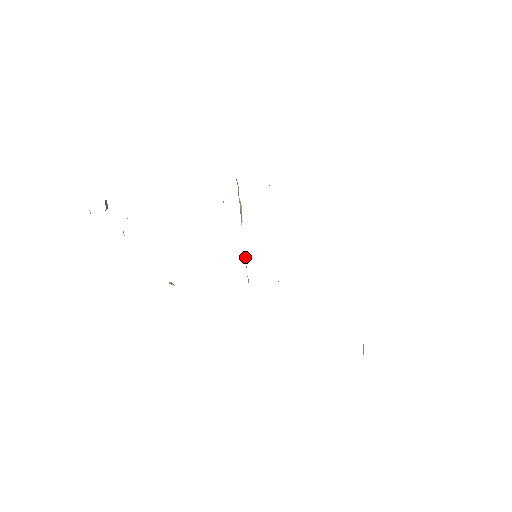
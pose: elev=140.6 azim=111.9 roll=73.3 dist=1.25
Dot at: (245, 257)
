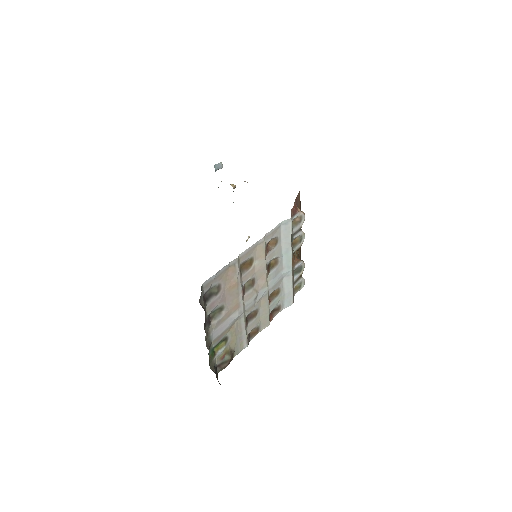
Dot at: occluded
